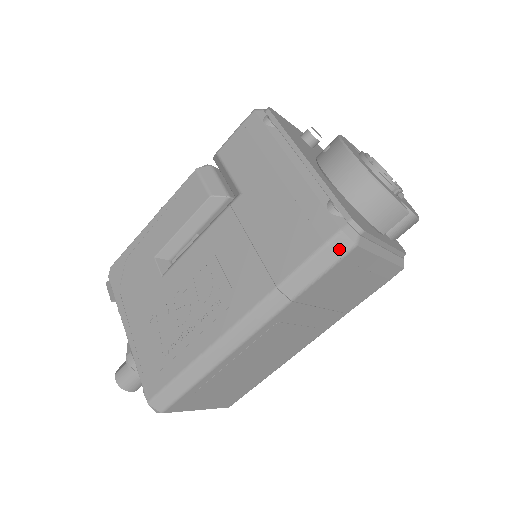
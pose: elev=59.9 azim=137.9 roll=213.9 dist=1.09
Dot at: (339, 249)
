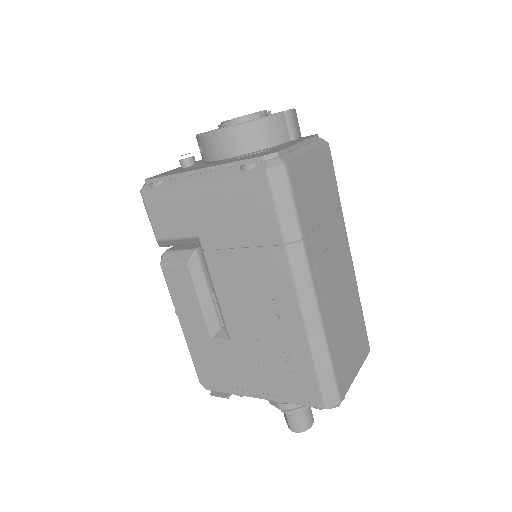
Dot at: (281, 178)
